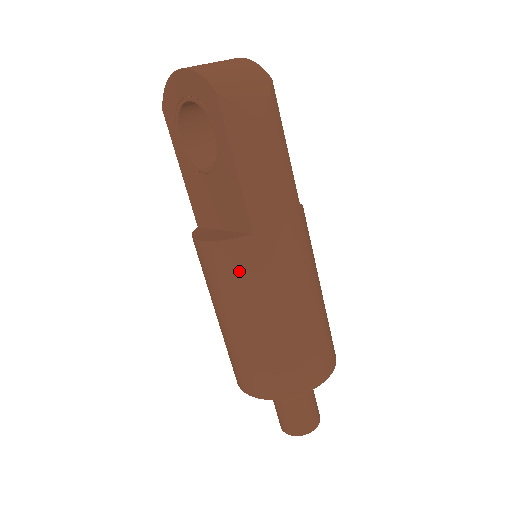
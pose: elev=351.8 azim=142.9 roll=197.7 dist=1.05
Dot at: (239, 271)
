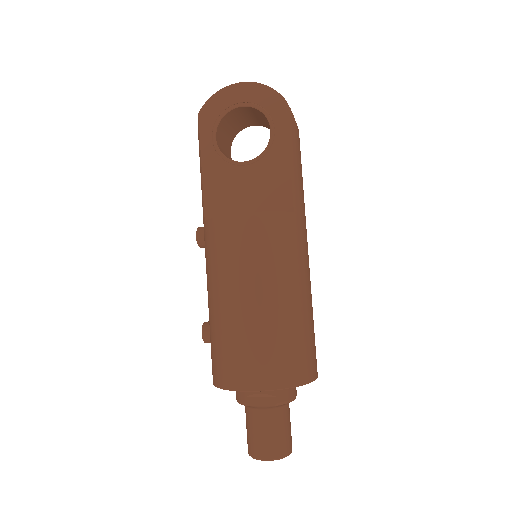
Dot at: (280, 242)
